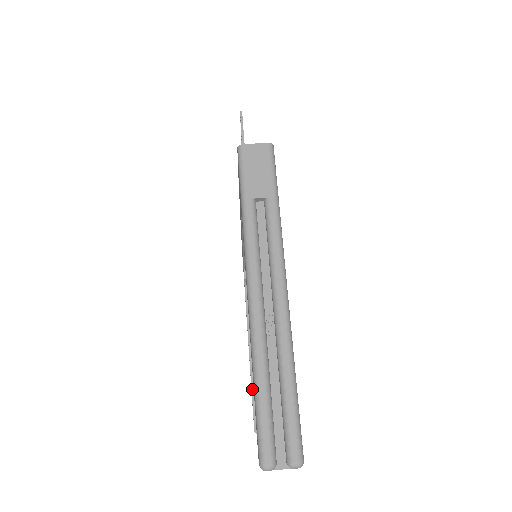
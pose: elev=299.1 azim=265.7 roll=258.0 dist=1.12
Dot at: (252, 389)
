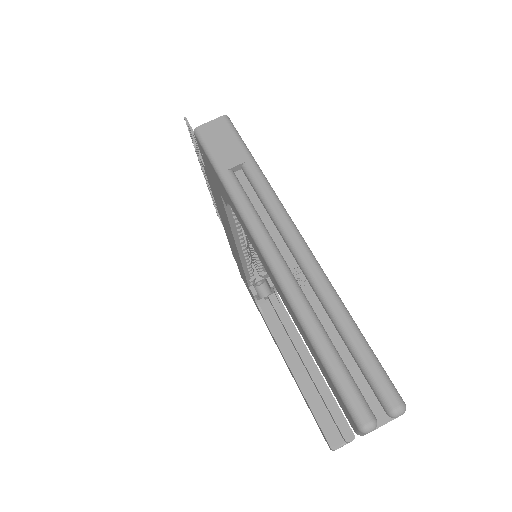
Dot at: (309, 405)
